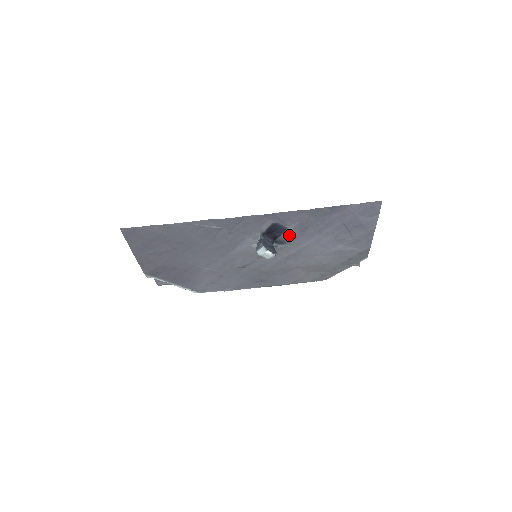
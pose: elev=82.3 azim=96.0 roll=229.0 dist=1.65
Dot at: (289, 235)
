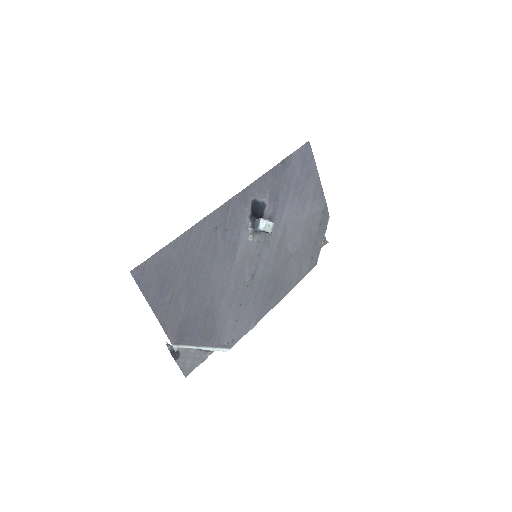
Dot at: (269, 211)
